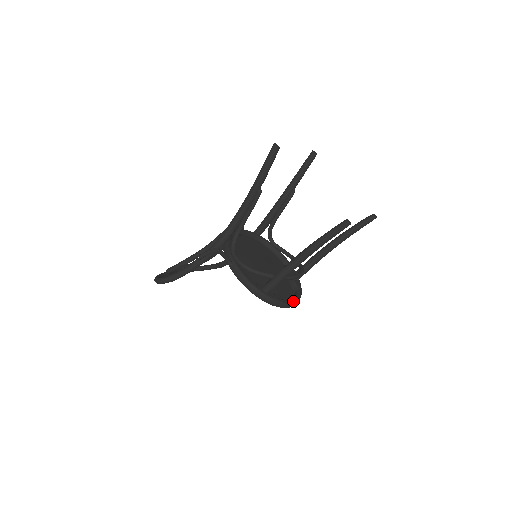
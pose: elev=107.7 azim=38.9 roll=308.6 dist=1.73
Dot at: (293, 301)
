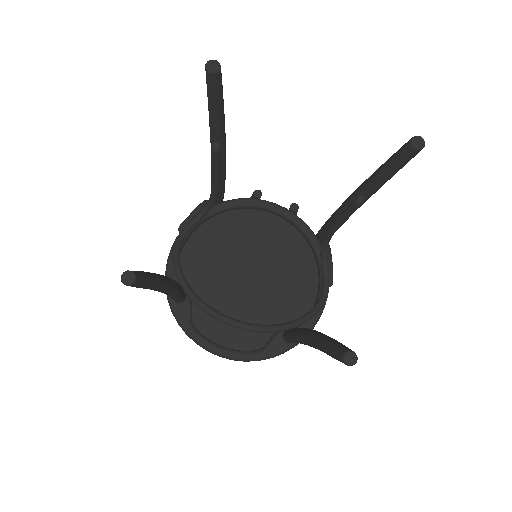
Dot at: (214, 348)
